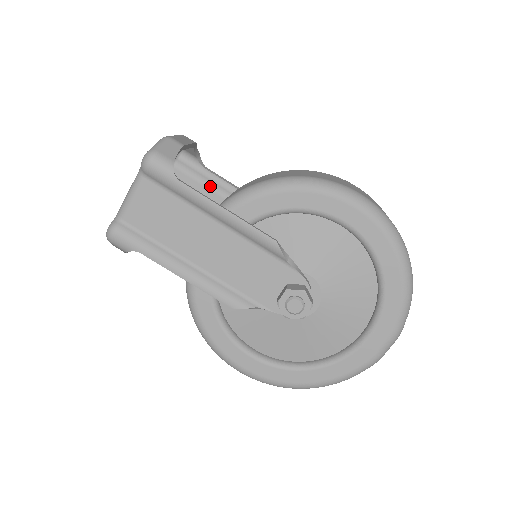
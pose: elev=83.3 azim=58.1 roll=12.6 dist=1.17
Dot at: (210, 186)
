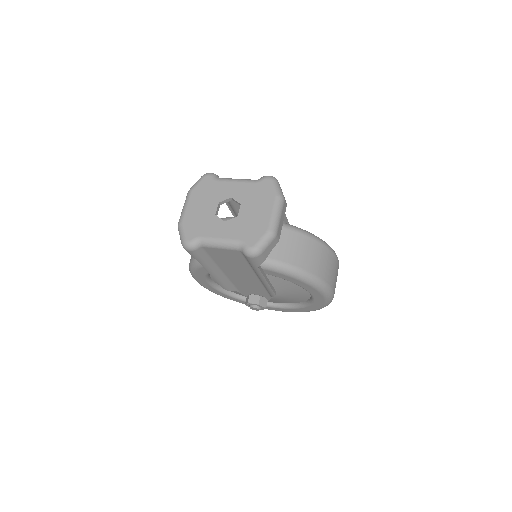
Dot at: occluded
